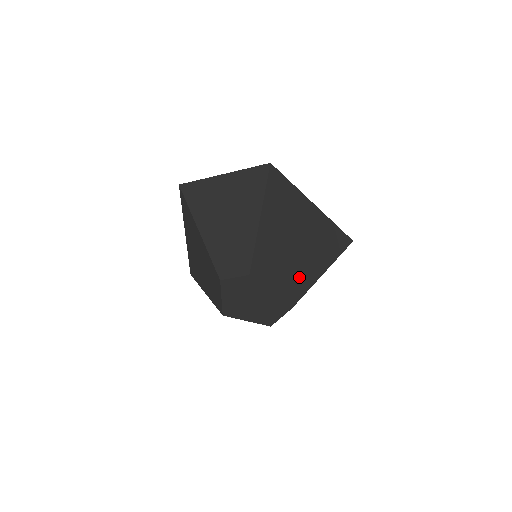
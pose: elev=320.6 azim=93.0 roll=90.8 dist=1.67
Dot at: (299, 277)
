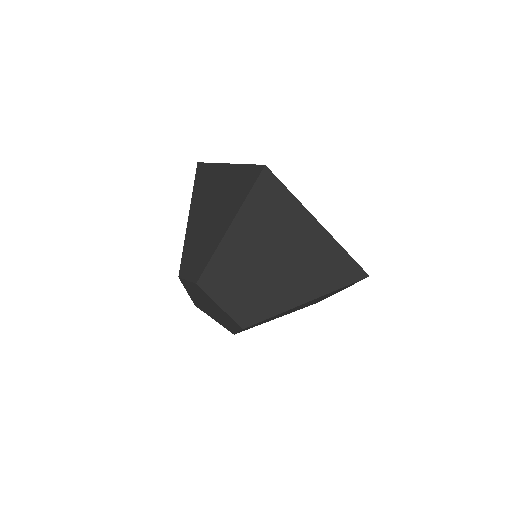
Dot at: (264, 300)
